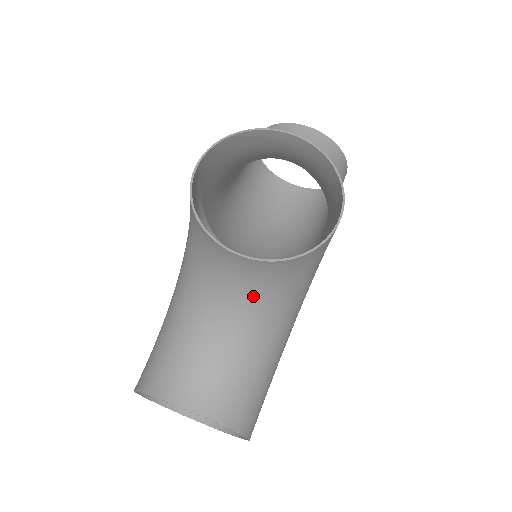
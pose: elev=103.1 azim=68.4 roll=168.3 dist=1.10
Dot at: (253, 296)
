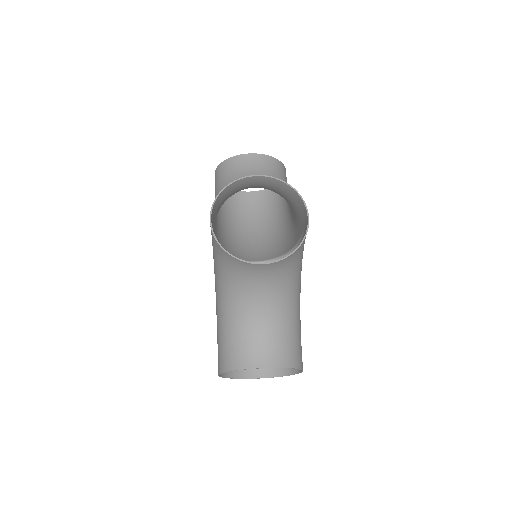
Dot at: (275, 283)
